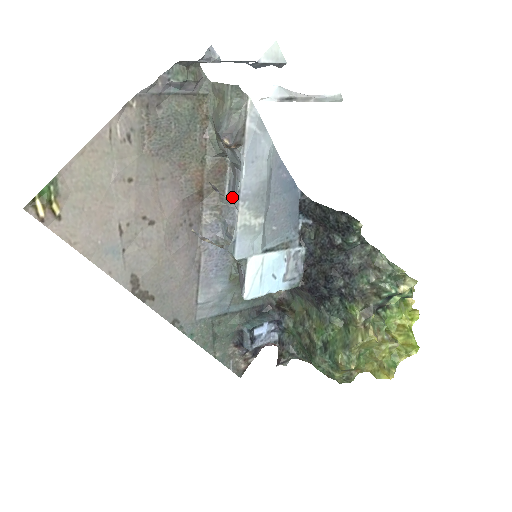
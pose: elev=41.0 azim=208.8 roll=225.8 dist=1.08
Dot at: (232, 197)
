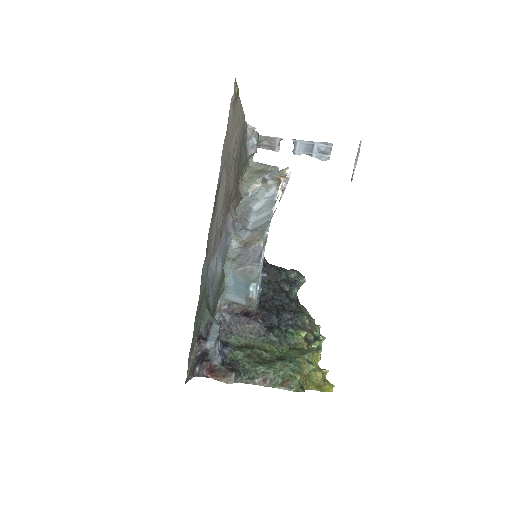
Dot at: occluded
